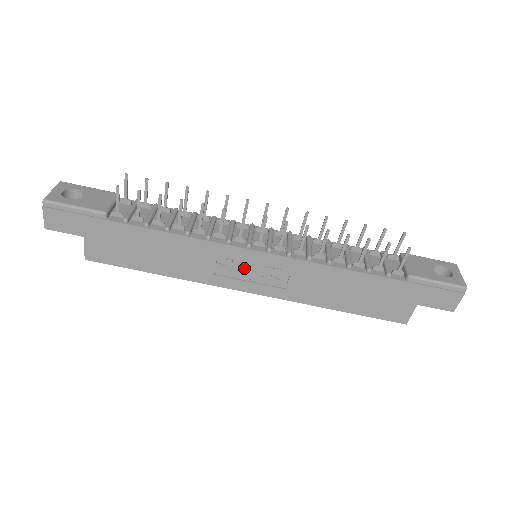
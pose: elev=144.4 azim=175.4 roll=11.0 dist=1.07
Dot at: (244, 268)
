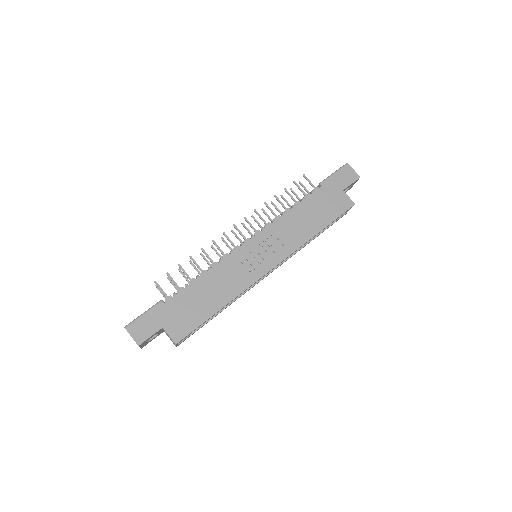
Dot at: (254, 257)
